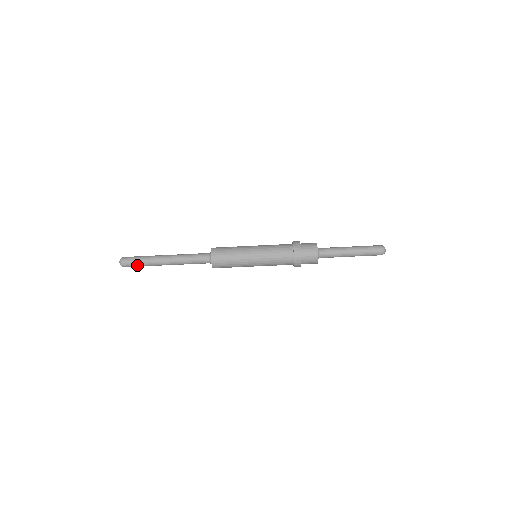
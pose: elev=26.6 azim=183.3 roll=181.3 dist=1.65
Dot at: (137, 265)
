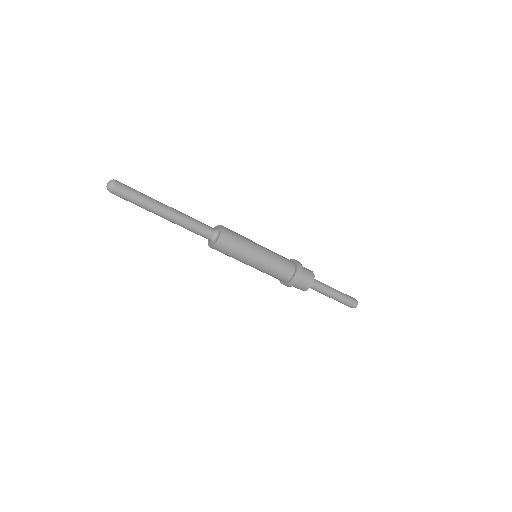
Dot at: (132, 195)
